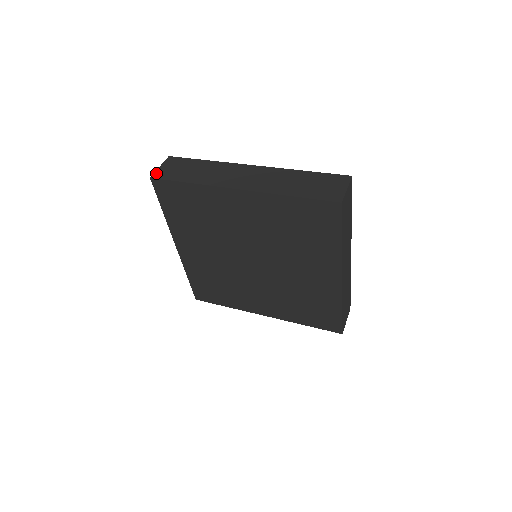
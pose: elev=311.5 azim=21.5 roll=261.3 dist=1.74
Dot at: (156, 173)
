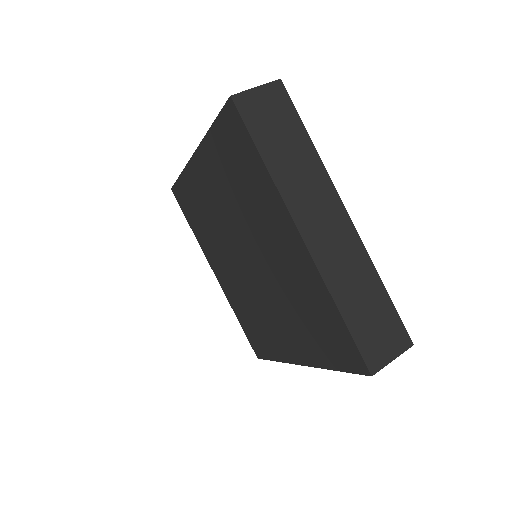
Dot at: (243, 95)
